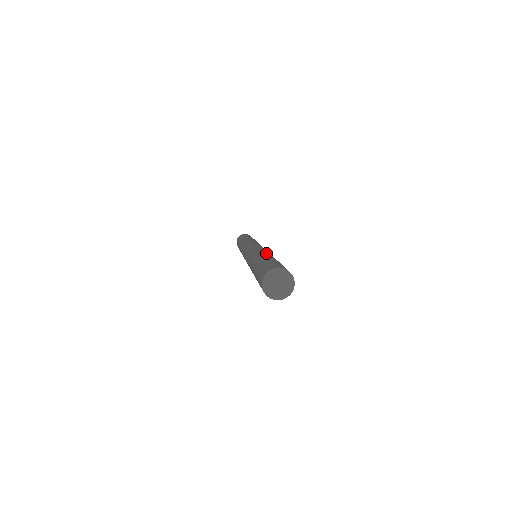
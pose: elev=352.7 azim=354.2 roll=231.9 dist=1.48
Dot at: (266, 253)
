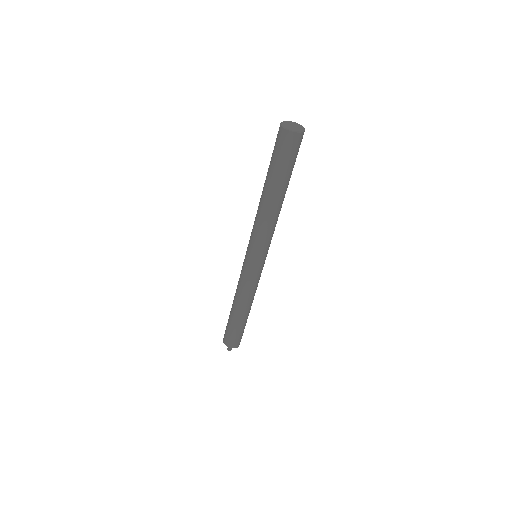
Dot at: occluded
